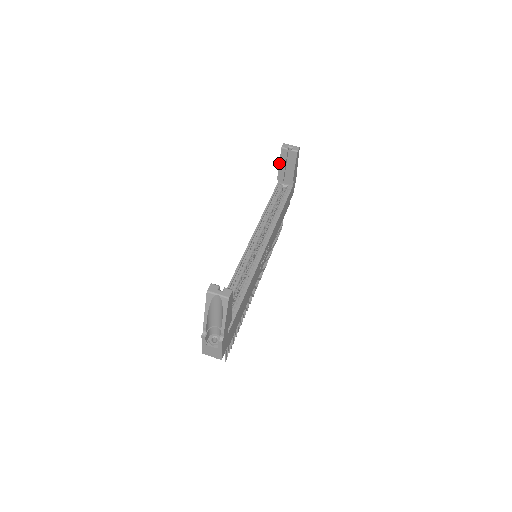
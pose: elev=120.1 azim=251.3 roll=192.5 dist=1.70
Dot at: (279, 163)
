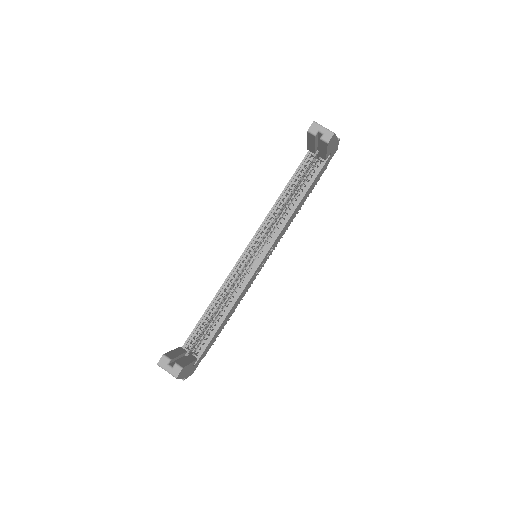
Dot at: (307, 140)
